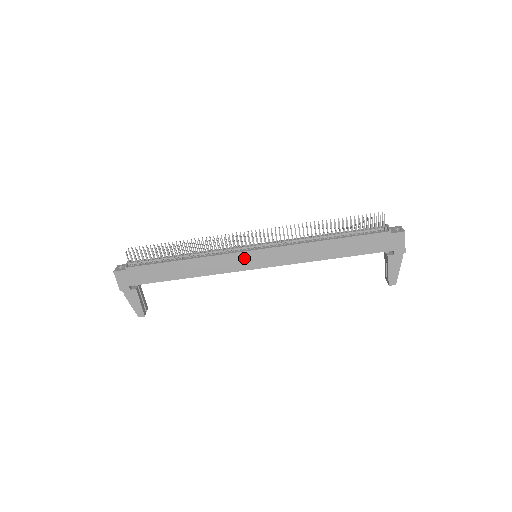
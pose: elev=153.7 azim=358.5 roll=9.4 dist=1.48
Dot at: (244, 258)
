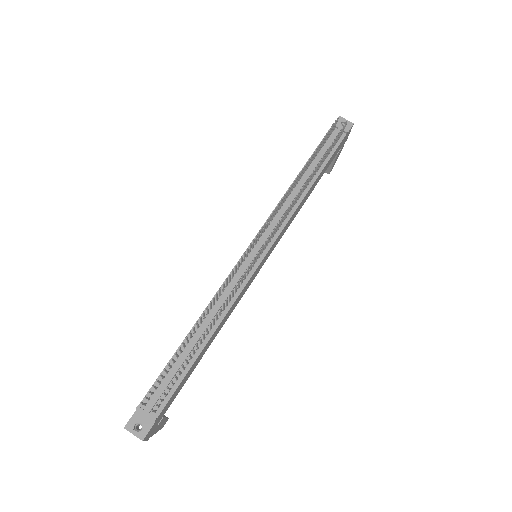
Dot at: (256, 271)
